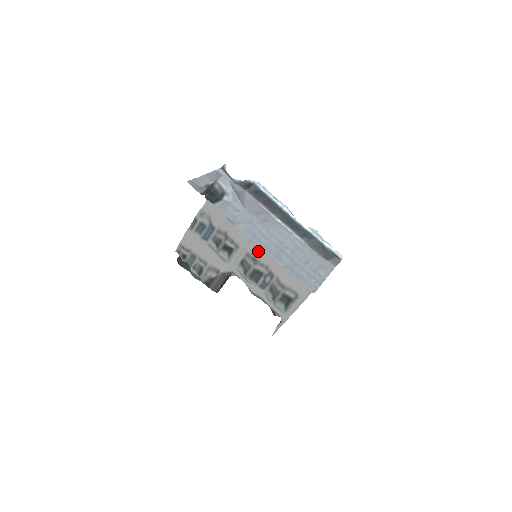
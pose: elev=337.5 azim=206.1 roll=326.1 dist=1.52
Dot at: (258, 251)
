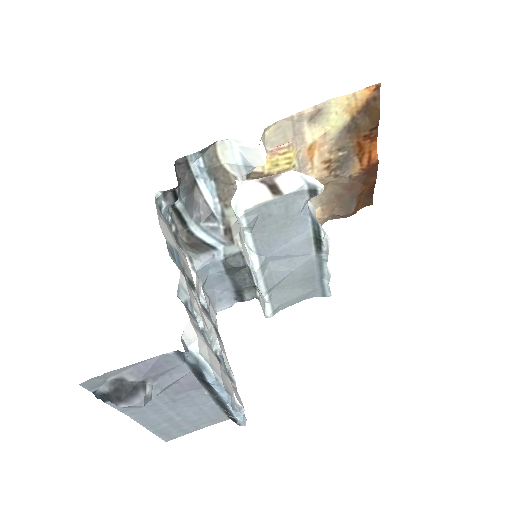
Dot at: occluded
